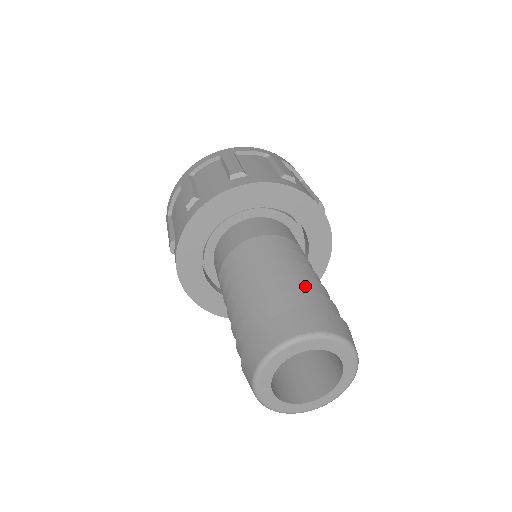
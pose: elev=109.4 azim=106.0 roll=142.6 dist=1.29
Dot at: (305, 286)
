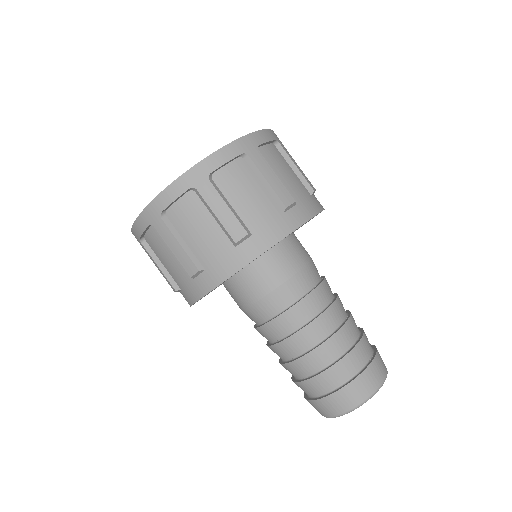
Dot at: (345, 342)
